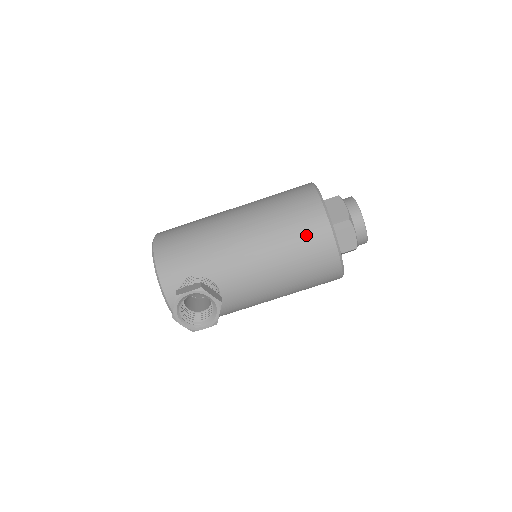
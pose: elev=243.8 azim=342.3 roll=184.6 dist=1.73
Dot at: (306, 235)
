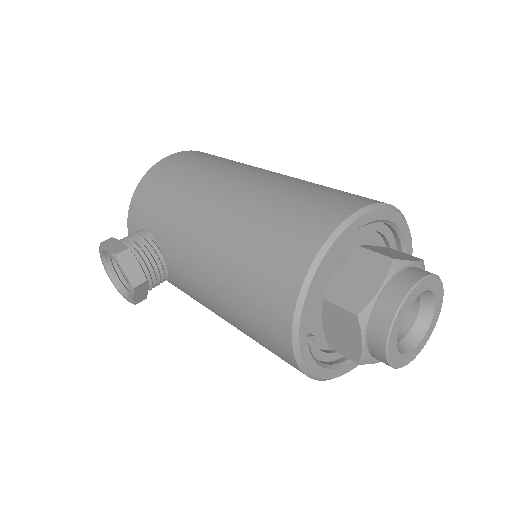
Dot at: (261, 287)
